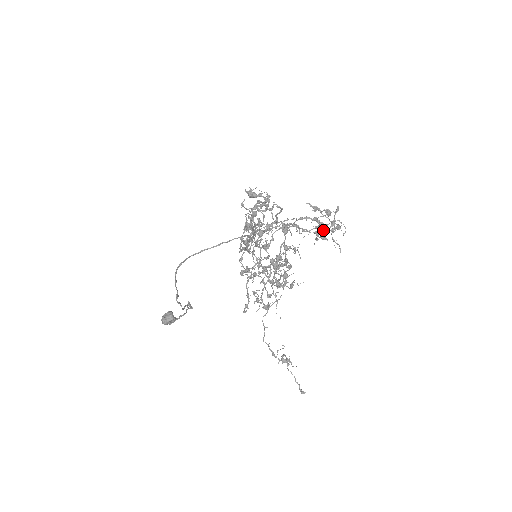
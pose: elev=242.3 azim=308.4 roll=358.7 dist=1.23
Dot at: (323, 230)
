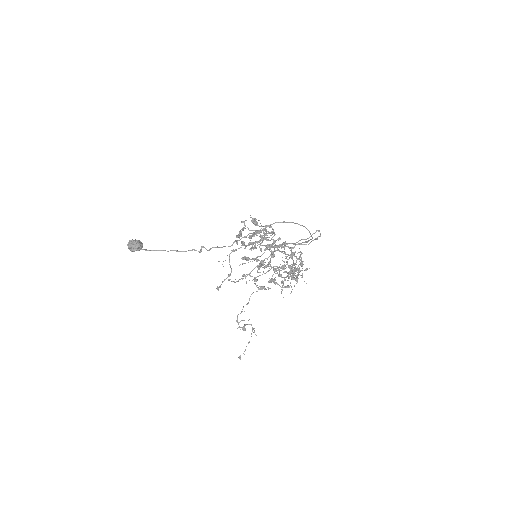
Dot at: occluded
